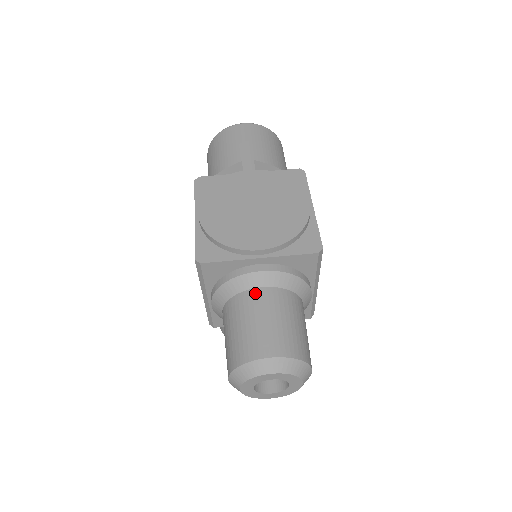
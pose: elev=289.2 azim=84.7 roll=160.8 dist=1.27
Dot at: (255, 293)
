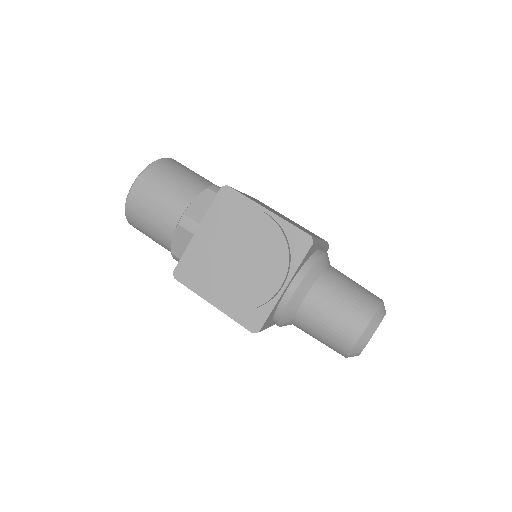
Dot at: (306, 305)
